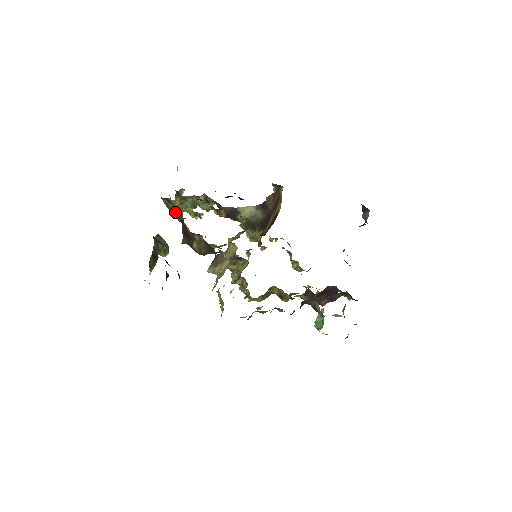
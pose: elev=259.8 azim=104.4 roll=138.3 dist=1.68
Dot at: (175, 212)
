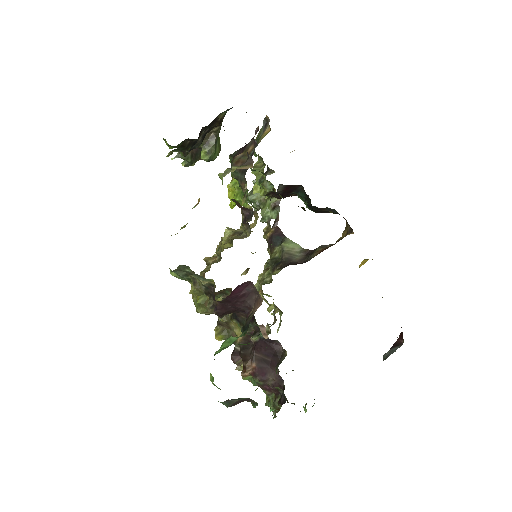
Dot at: occluded
